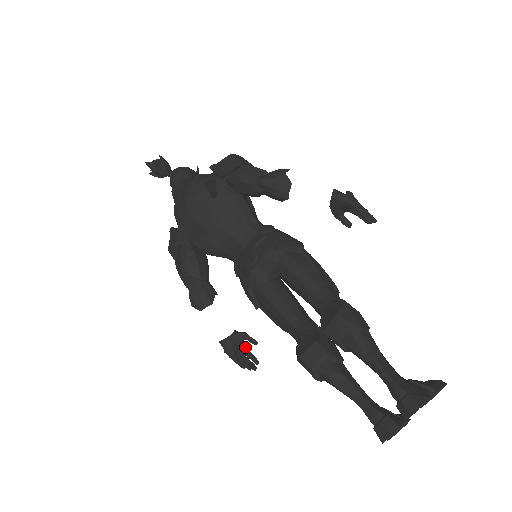
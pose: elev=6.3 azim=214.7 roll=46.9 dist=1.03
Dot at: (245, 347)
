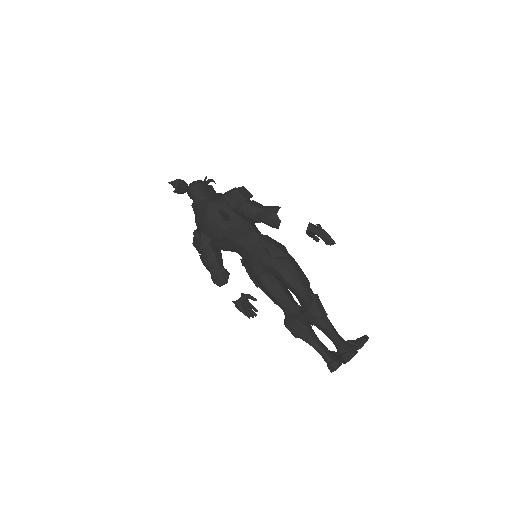
Dot at: (249, 302)
